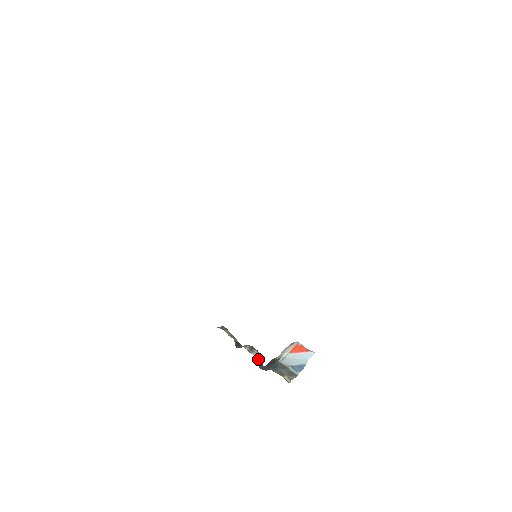
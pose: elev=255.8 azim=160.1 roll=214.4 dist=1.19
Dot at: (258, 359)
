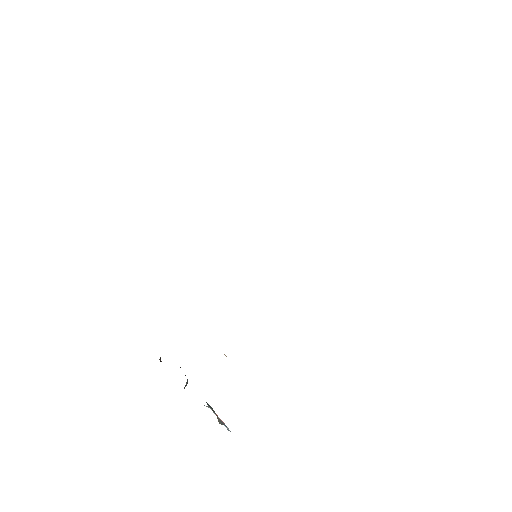
Dot at: (187, 379)
